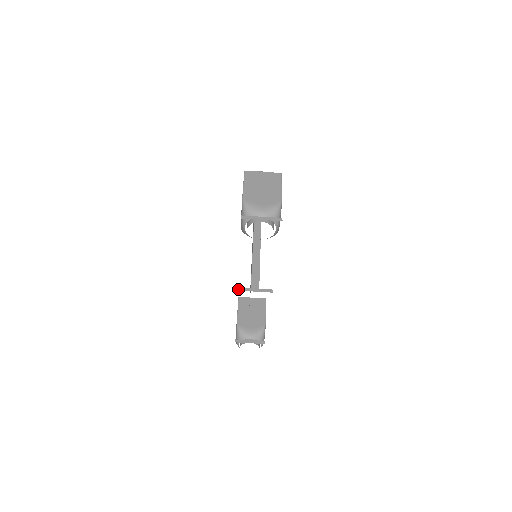
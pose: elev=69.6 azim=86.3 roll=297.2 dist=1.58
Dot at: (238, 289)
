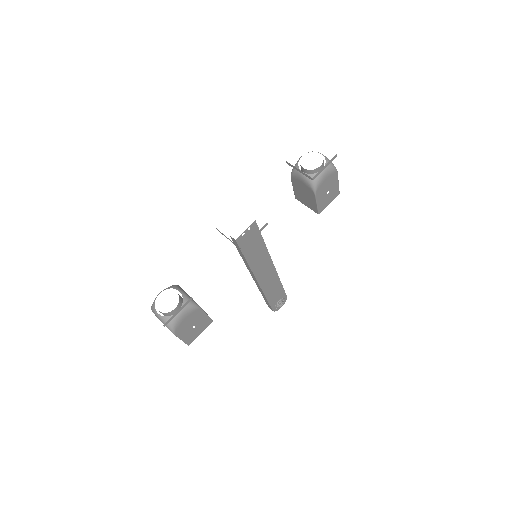
Dot at: occluded
